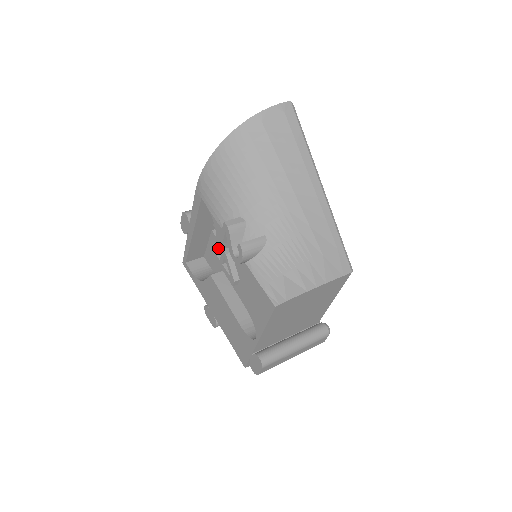
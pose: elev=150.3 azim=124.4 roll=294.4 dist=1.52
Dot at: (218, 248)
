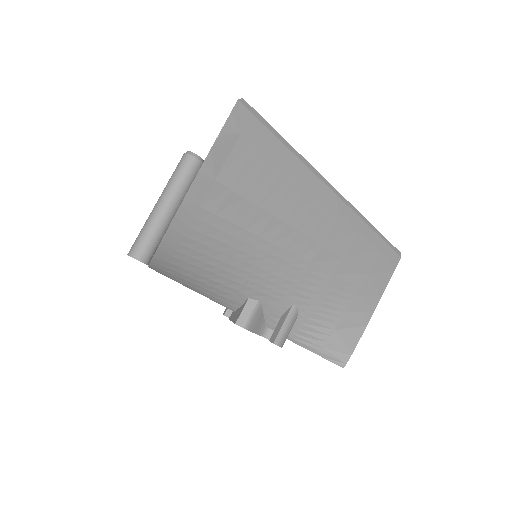
Dot at: occluded
